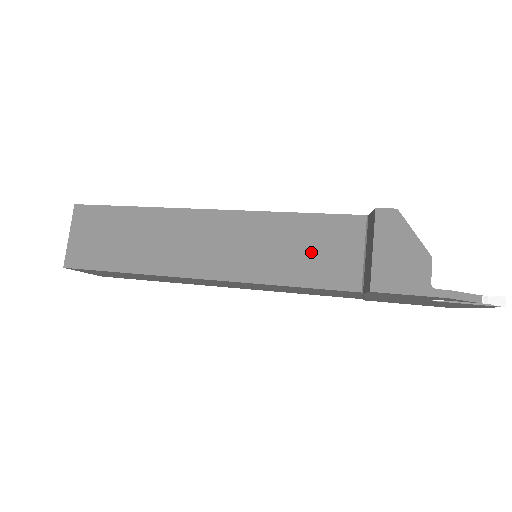
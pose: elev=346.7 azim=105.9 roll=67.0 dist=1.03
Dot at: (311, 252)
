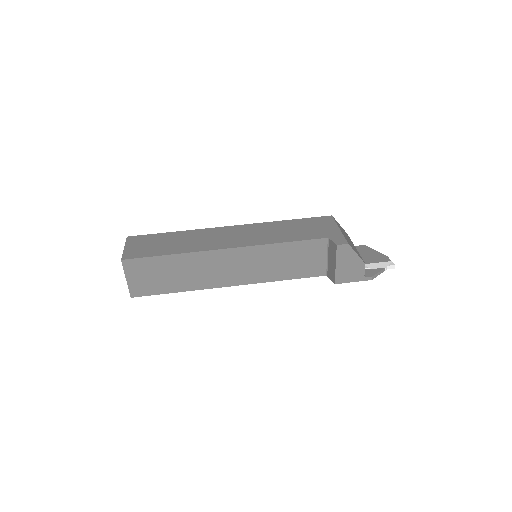
Dot at: (297, 262)
